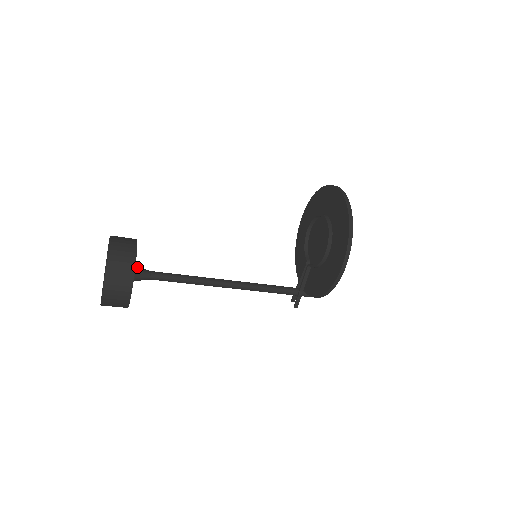
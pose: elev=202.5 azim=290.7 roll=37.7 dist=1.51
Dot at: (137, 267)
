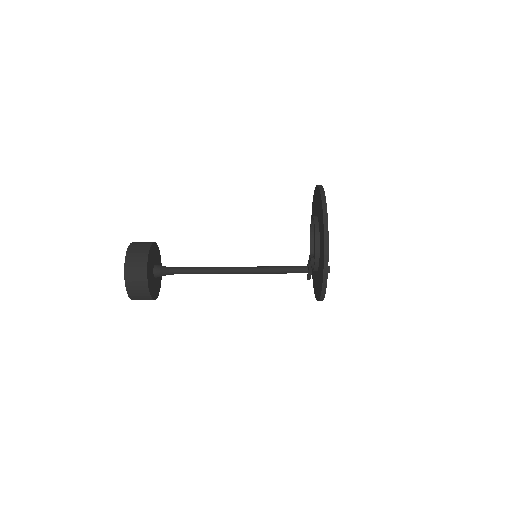
Dot at: (156, 268)
